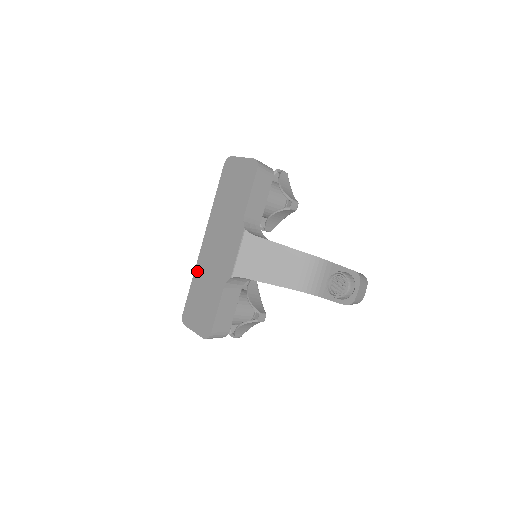
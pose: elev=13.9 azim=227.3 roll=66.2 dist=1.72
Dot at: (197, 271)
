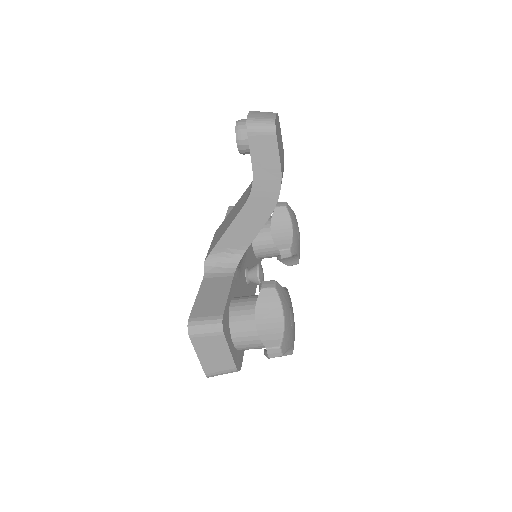
Dot at: occluded
